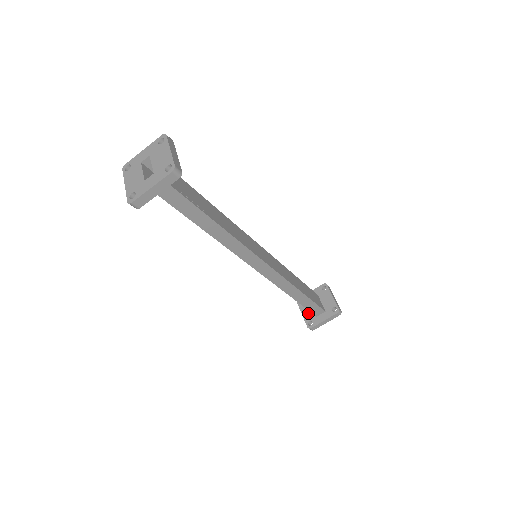
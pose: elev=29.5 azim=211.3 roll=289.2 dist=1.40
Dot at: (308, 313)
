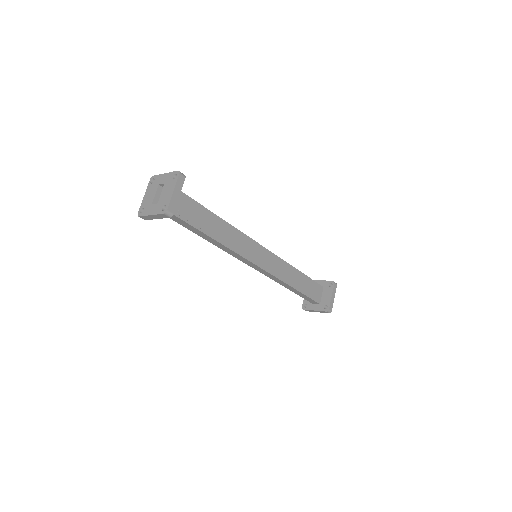
Dot at: occluded
